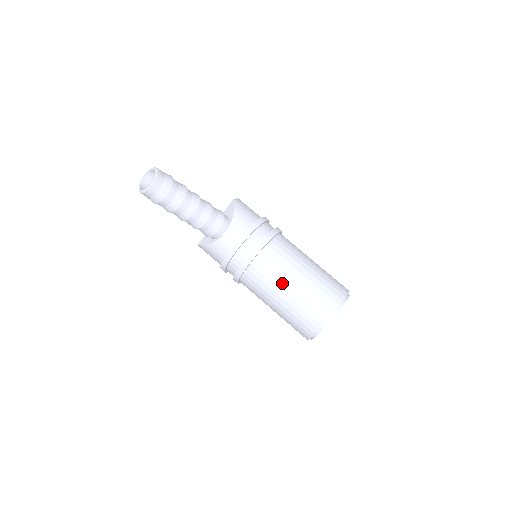
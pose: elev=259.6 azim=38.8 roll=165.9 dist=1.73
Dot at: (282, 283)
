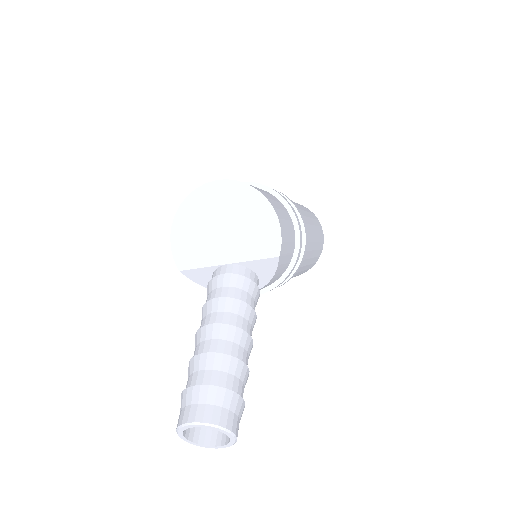
Dot at: occluded
